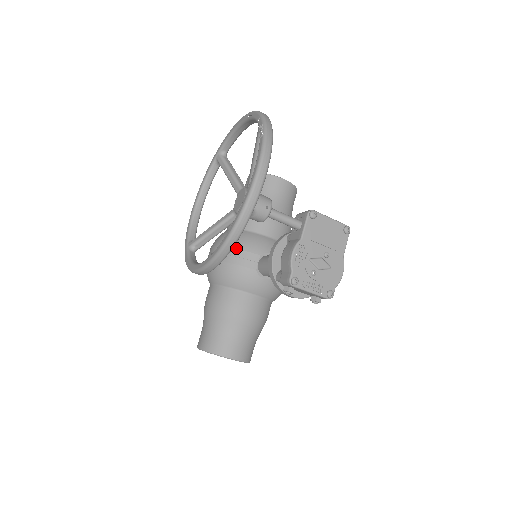
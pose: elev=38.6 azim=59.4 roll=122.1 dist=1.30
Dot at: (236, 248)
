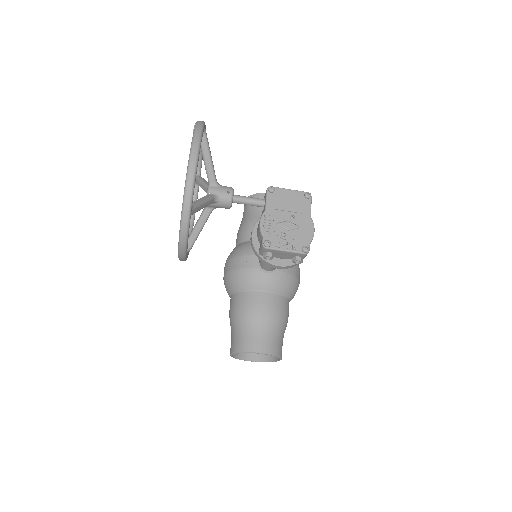
Dot at: (239, 256)
